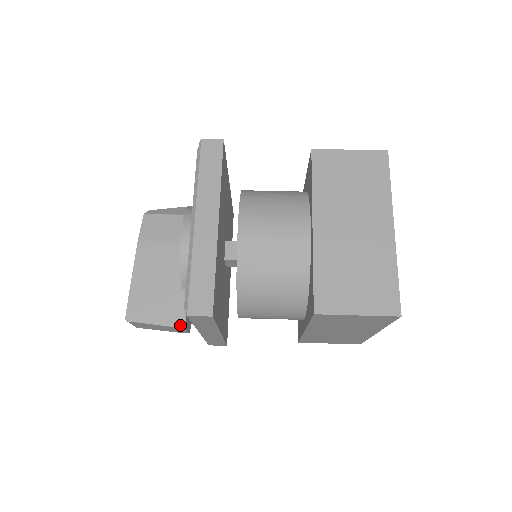
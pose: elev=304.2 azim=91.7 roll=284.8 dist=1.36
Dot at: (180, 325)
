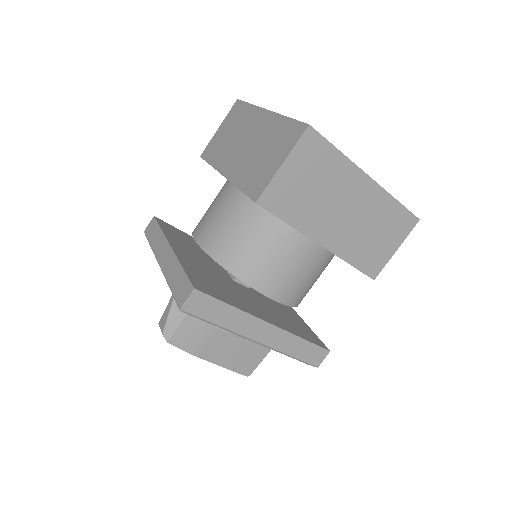
Dot at: occluded
